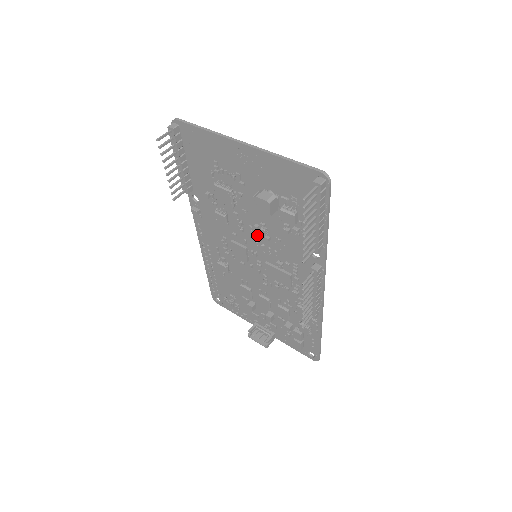
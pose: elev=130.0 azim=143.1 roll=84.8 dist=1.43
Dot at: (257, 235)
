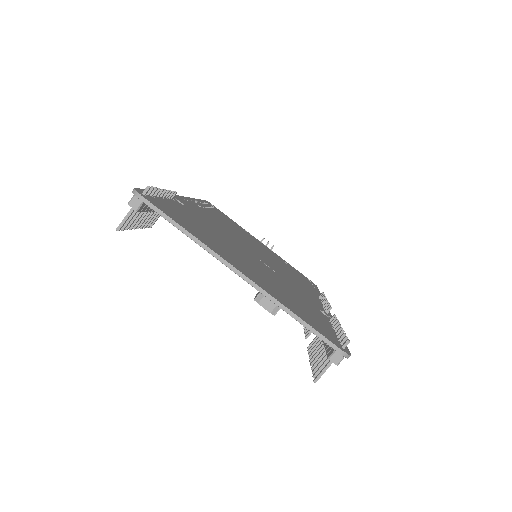
Dot at: occluded
